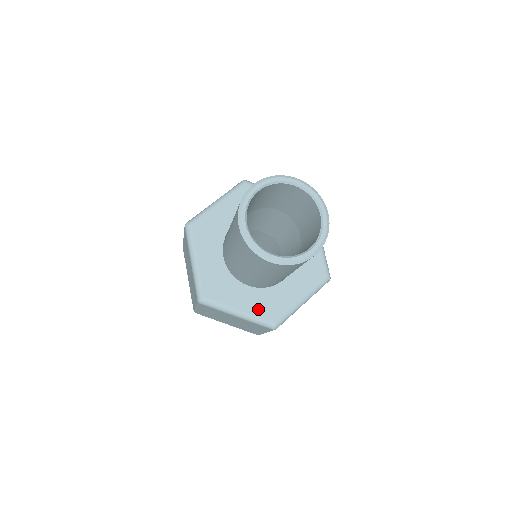
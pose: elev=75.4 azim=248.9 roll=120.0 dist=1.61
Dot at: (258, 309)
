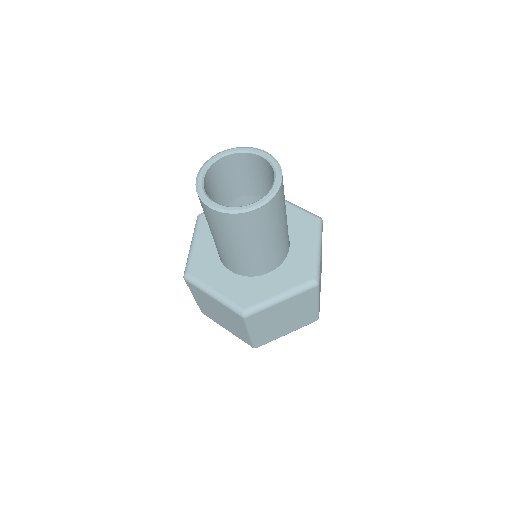
Dot at: (291, 281)
